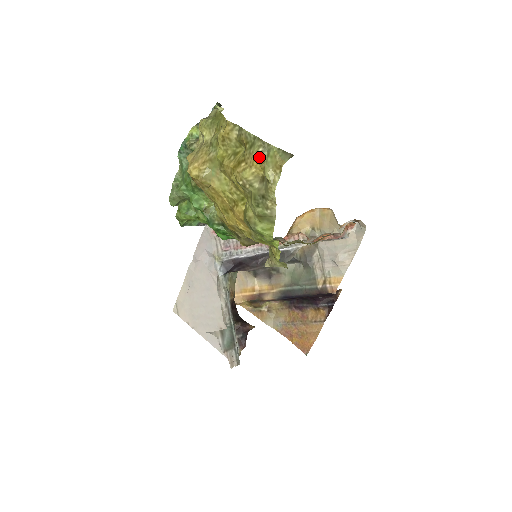
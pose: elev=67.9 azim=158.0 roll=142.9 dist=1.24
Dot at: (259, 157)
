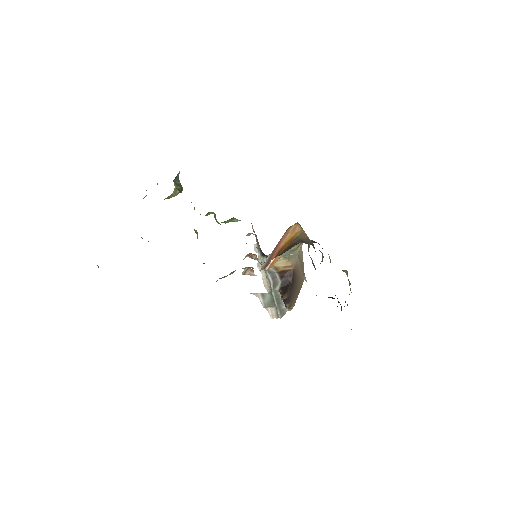
Dot at: occluded
